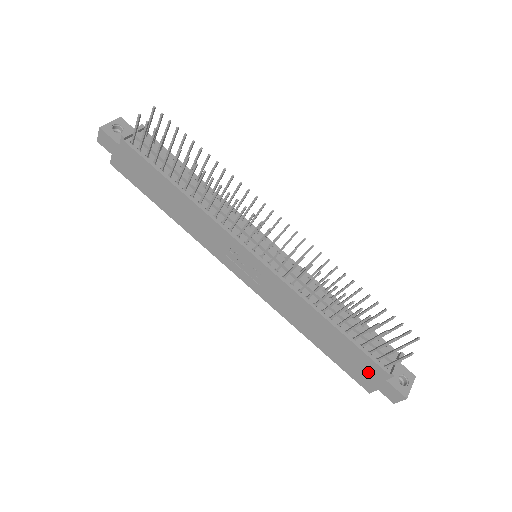
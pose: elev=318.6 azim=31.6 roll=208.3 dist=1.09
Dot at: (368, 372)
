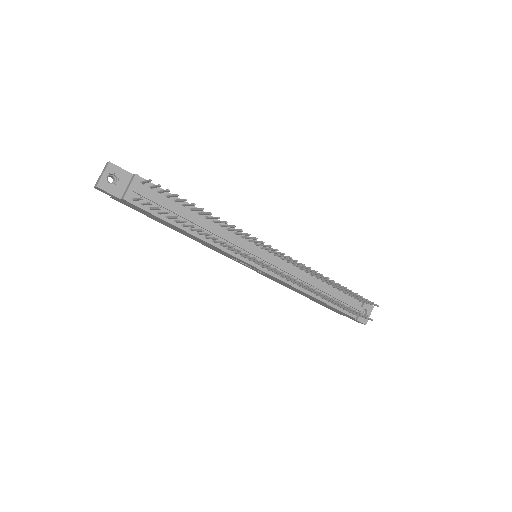
Dot at: (341, 313)
